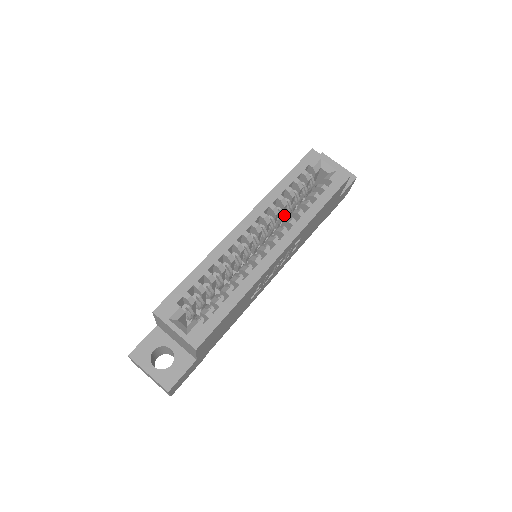
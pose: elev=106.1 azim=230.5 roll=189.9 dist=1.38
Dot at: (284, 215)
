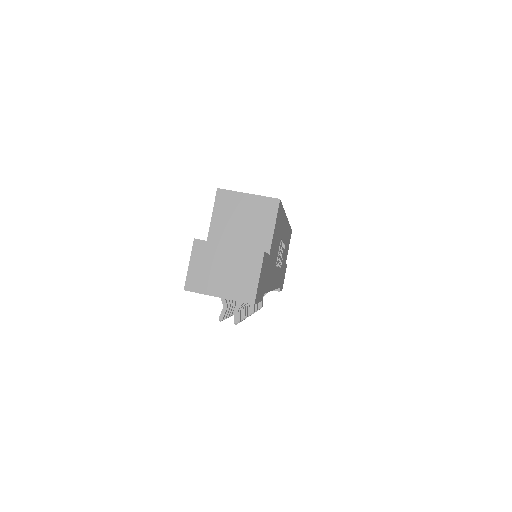
Dot at: occluded
